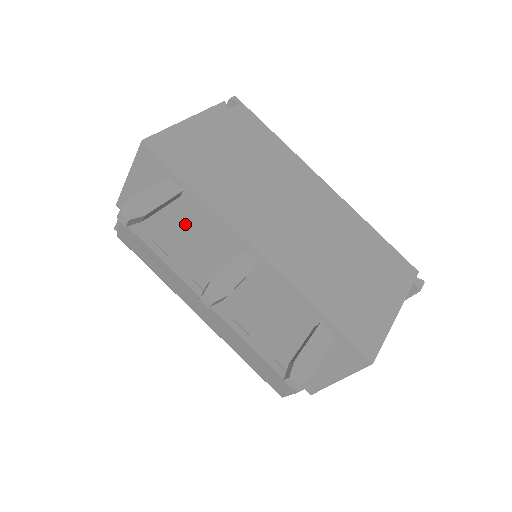
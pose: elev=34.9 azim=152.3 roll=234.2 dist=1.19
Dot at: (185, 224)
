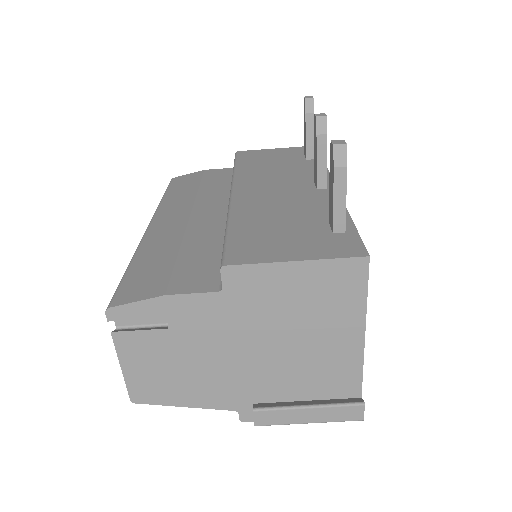
Dot at: (287, 166)
